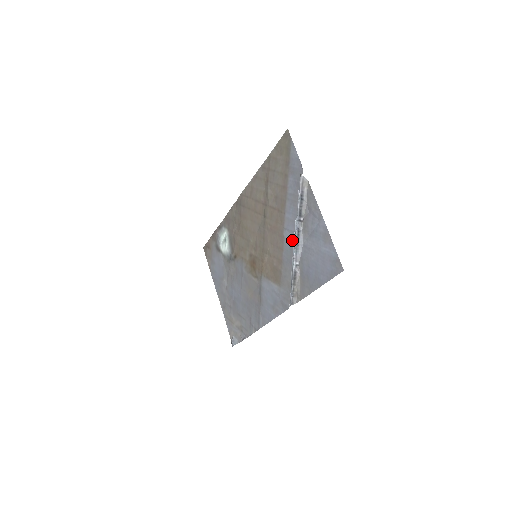
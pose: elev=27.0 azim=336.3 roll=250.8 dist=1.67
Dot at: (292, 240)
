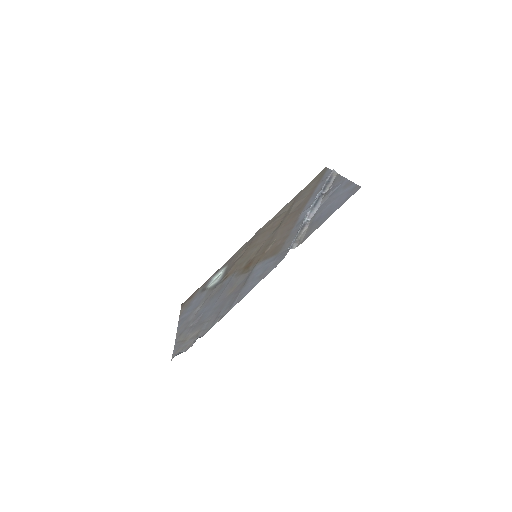
Dot at: occluded
